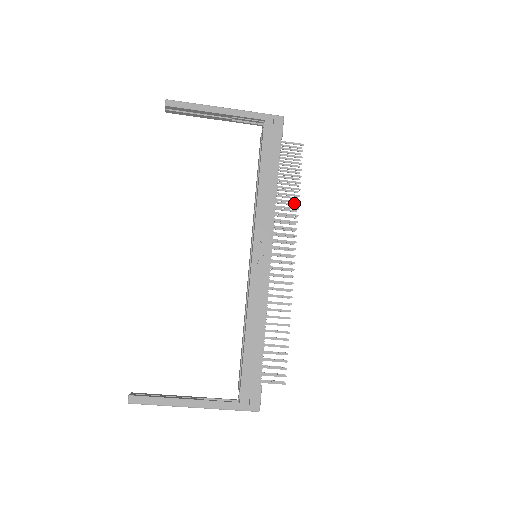
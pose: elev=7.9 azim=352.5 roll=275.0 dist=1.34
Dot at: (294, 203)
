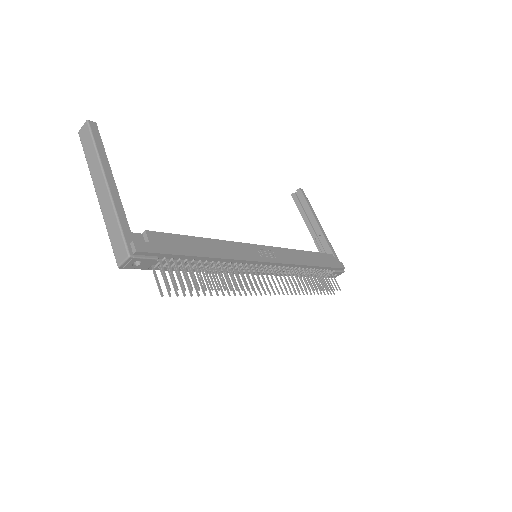
Dot at: occluded
